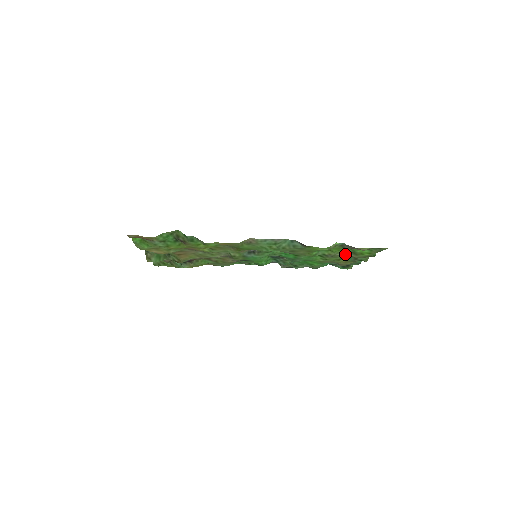
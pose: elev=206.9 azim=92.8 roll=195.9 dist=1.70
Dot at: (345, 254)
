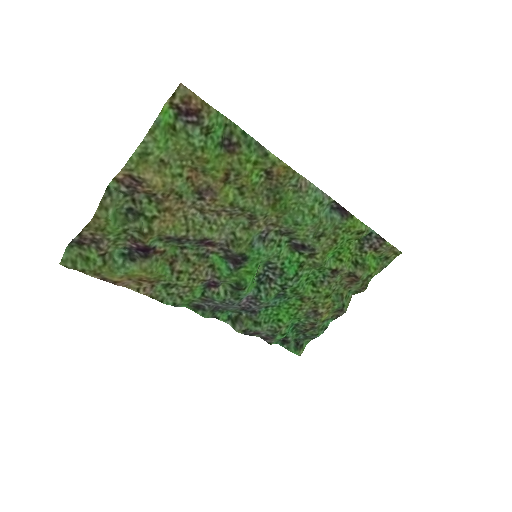
Dot at: (338, 284)
